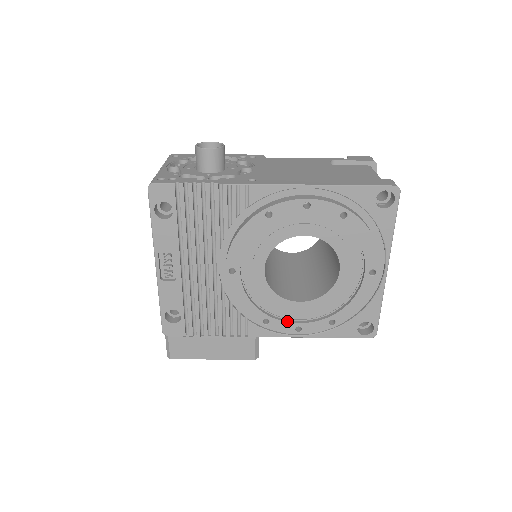
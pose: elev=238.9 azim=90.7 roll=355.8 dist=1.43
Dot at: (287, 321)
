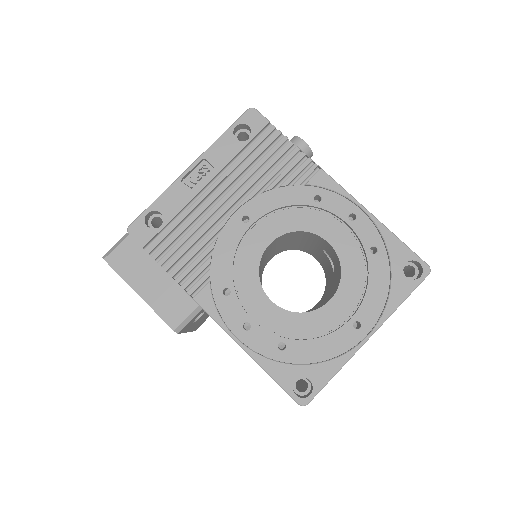
Dot at: (244, 309)
